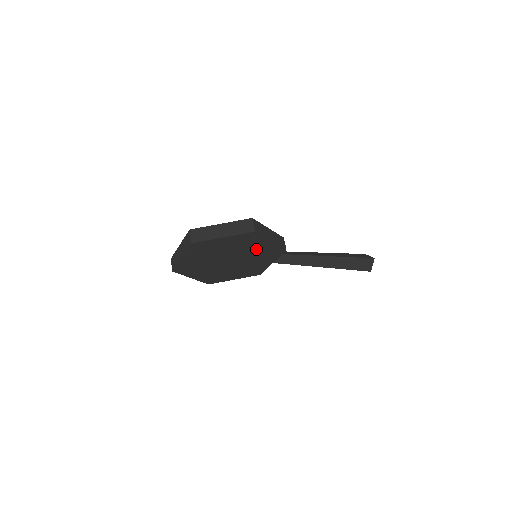
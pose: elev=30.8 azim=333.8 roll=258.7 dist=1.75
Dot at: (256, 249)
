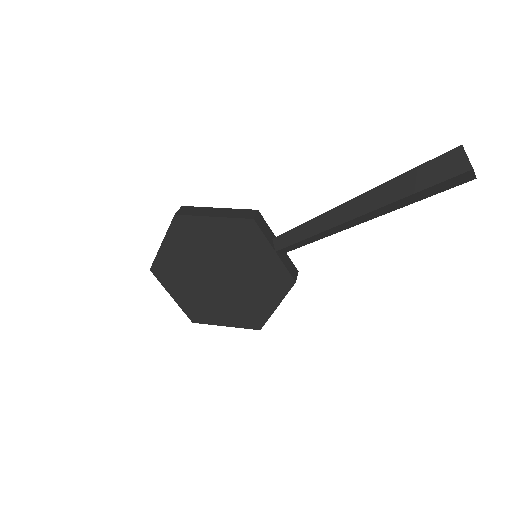
Dot at: (219, 240)
